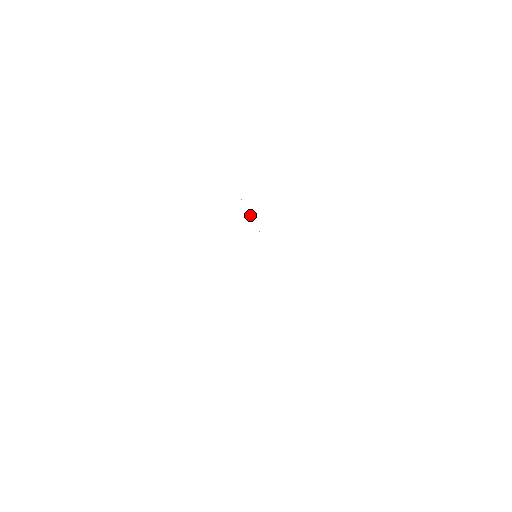
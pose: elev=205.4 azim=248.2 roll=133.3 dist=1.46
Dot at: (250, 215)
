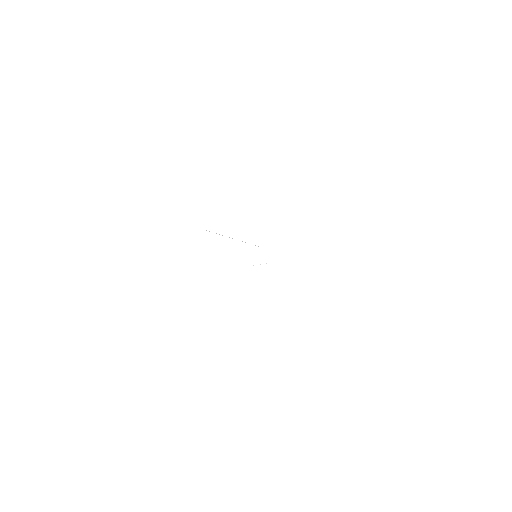
Dot at: occluded
